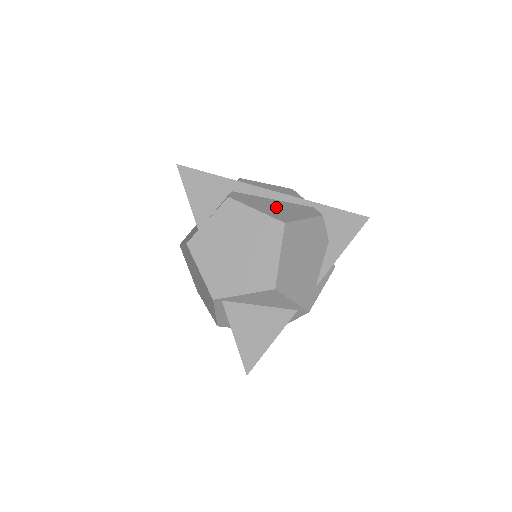
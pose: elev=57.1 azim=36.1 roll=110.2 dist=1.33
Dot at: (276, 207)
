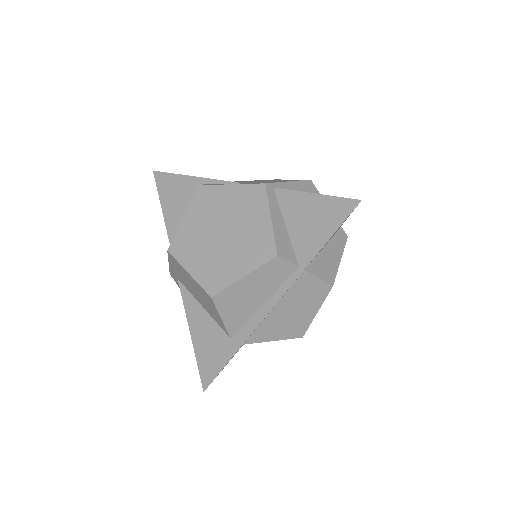
Dot at: occluded
